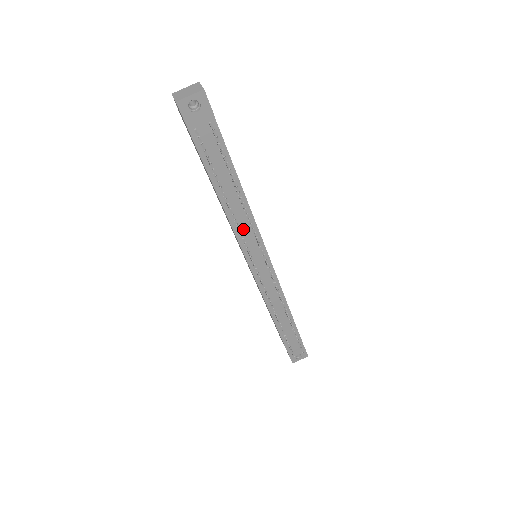
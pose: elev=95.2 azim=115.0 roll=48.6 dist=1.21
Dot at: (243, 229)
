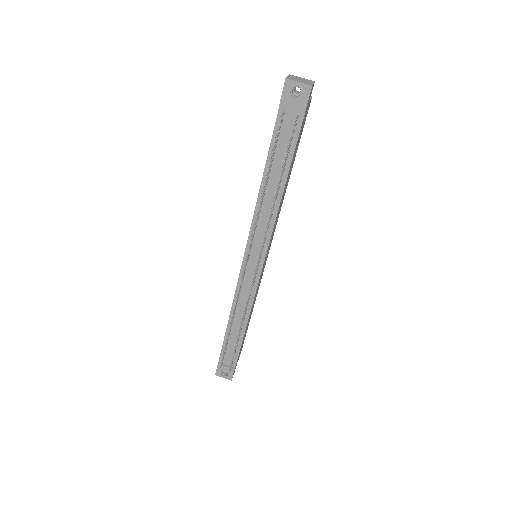
Dot at: (261, 221)
